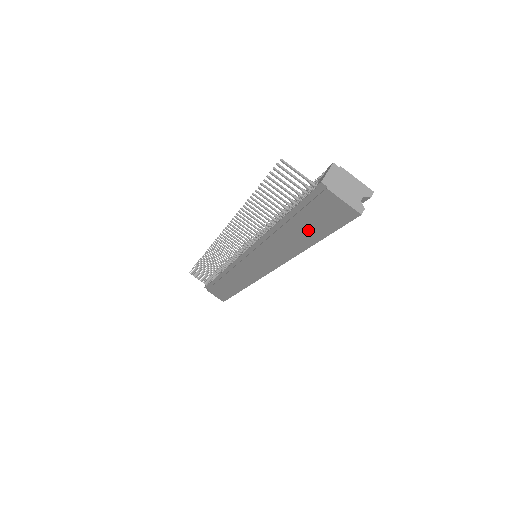
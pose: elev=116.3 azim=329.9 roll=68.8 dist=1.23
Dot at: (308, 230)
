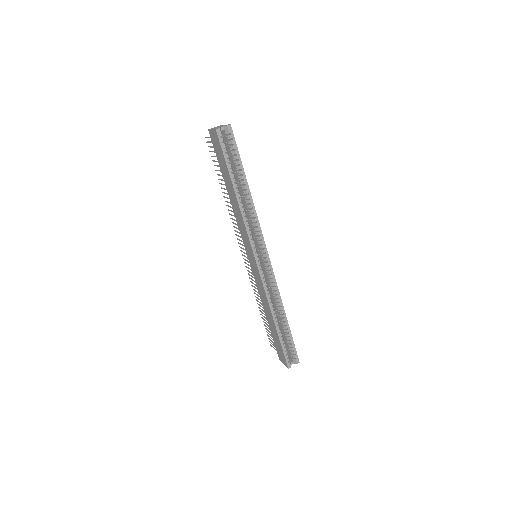
Dot at: (226, 174)
